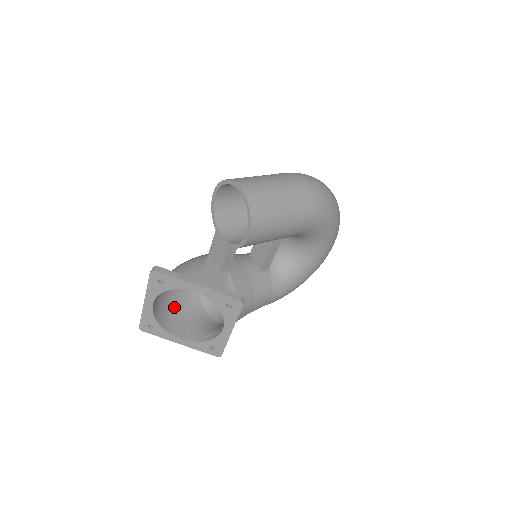
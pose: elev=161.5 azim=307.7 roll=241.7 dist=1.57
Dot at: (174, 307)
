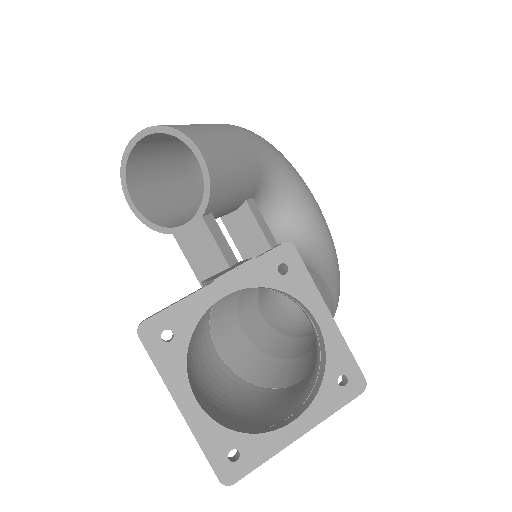
Dot at: (239, 414)
